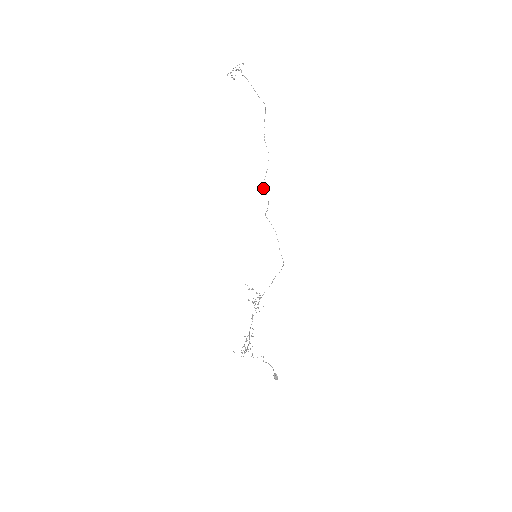
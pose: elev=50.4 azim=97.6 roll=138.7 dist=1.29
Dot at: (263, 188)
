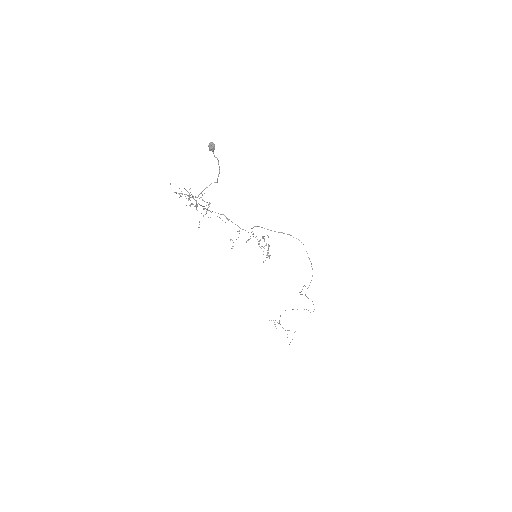
Dot at: occluded
